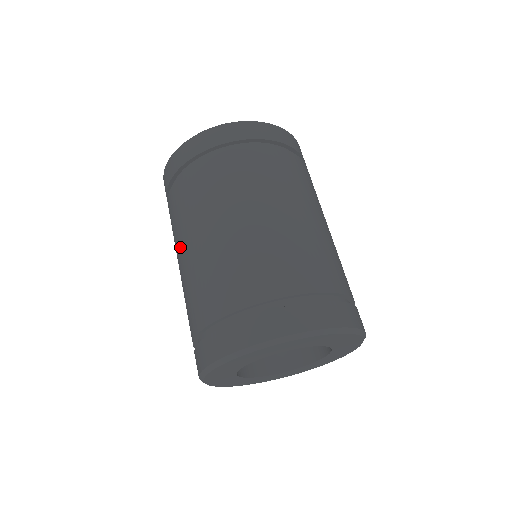
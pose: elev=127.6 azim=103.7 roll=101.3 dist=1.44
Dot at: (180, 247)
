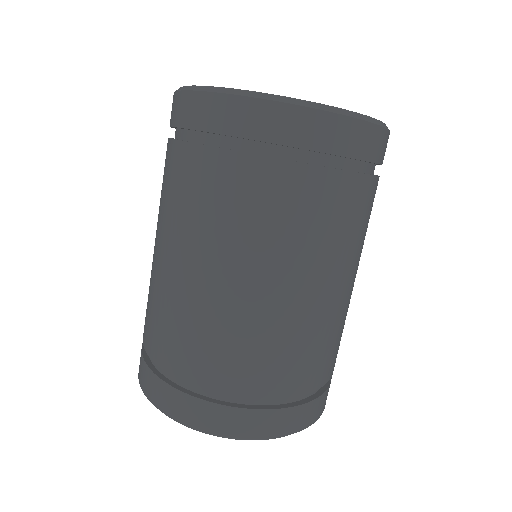
Dot at: (156, 231)
